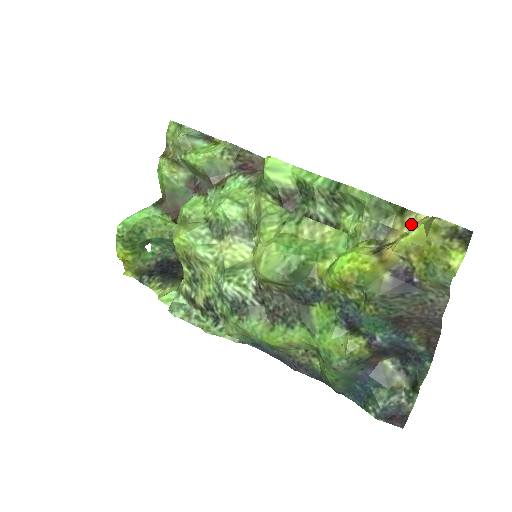
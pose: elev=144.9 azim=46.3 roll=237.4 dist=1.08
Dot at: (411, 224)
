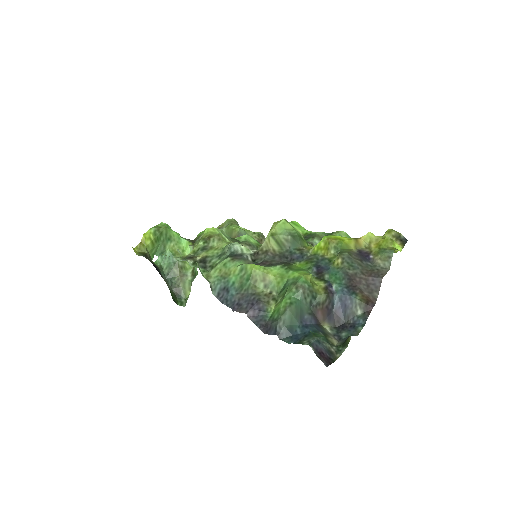
Dot at: occluded
